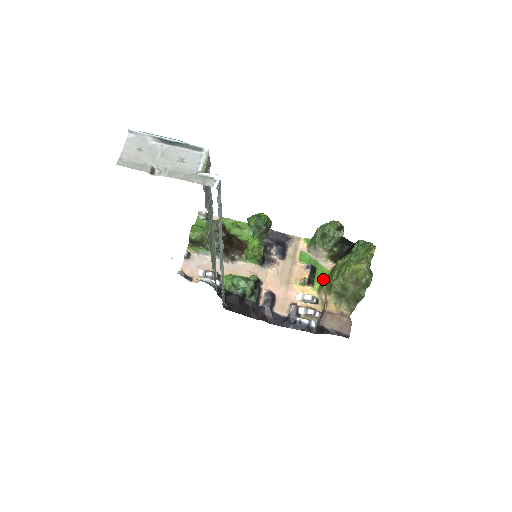
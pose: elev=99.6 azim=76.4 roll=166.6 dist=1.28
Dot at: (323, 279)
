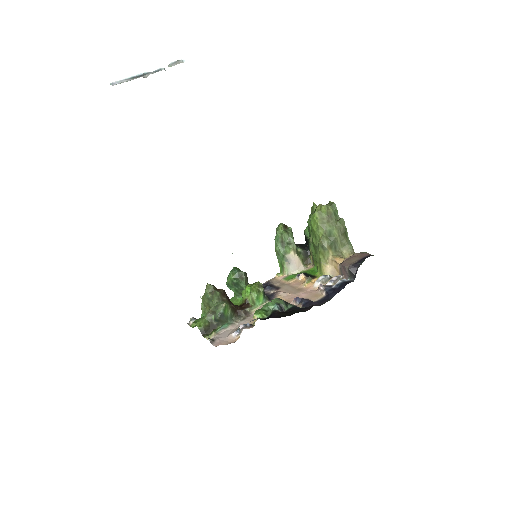
Dot at: (316, 270)
